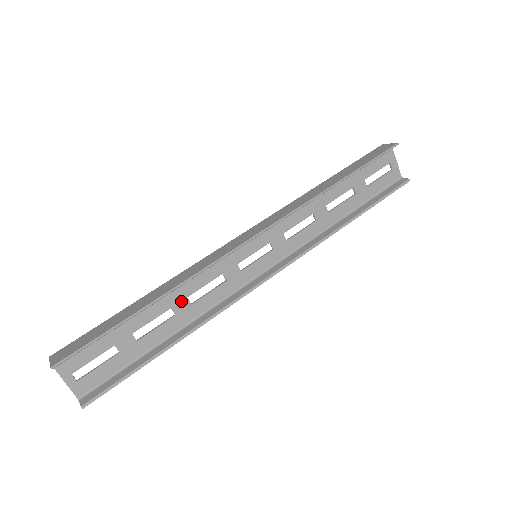
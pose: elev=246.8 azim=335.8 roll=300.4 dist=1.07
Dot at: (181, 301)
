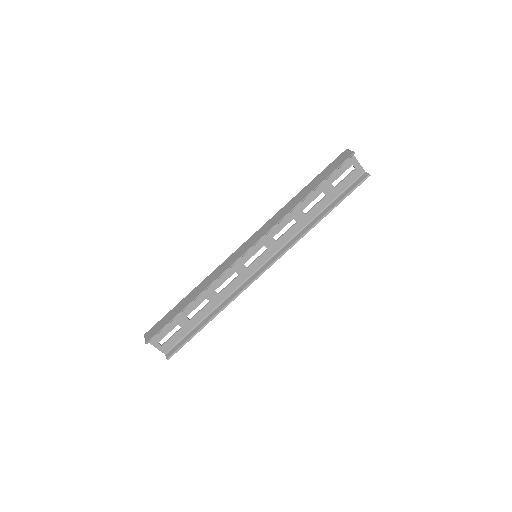
Dot at: (212, 293)
